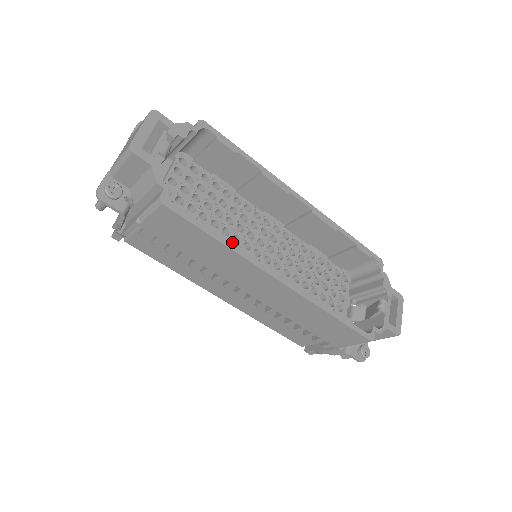
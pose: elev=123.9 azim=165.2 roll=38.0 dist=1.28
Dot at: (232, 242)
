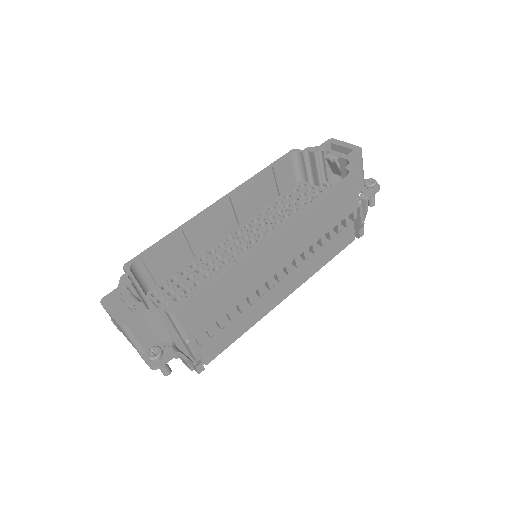
Dot at: occluded
